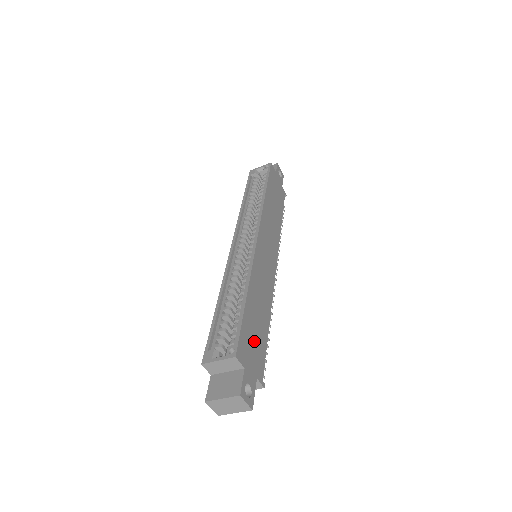
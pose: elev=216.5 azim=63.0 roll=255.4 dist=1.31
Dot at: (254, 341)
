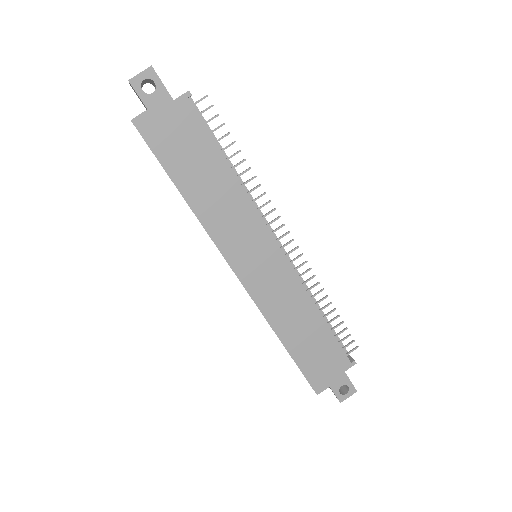
Dot at: (321, 358)
